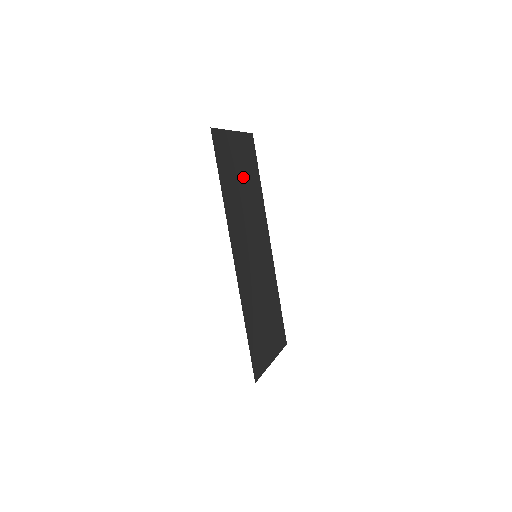
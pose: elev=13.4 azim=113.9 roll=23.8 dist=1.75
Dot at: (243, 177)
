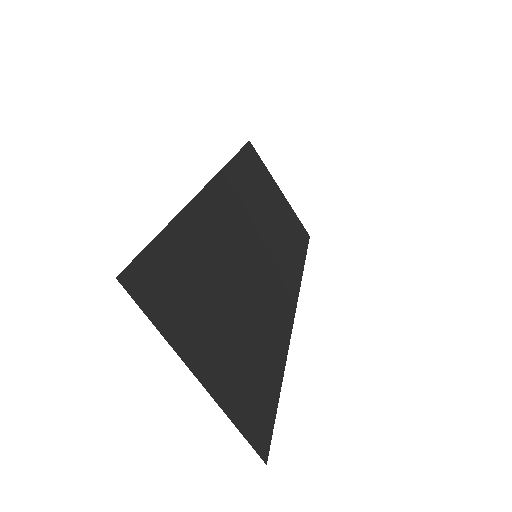
Dot at: (276, 213)
